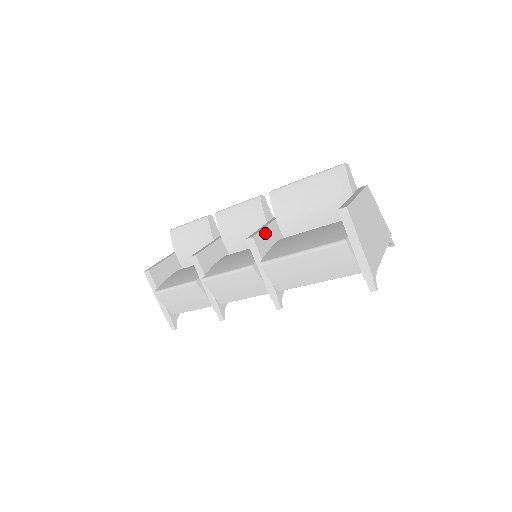
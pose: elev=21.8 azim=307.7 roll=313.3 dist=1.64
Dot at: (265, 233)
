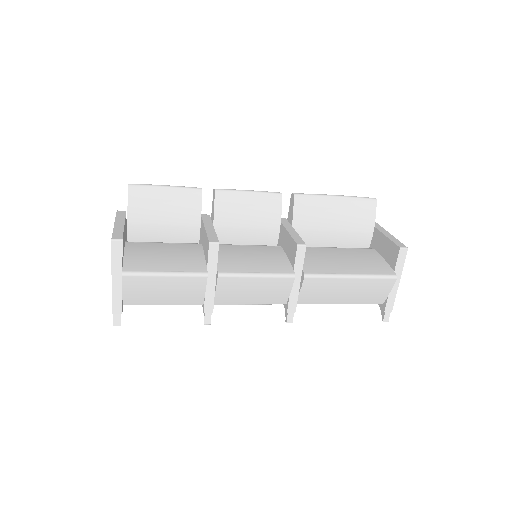
Dot at: occluded
